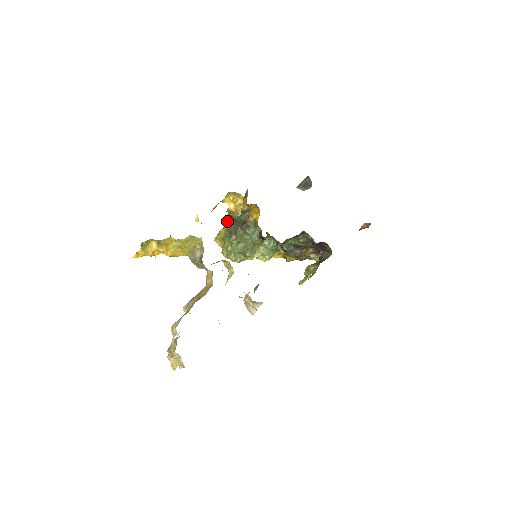
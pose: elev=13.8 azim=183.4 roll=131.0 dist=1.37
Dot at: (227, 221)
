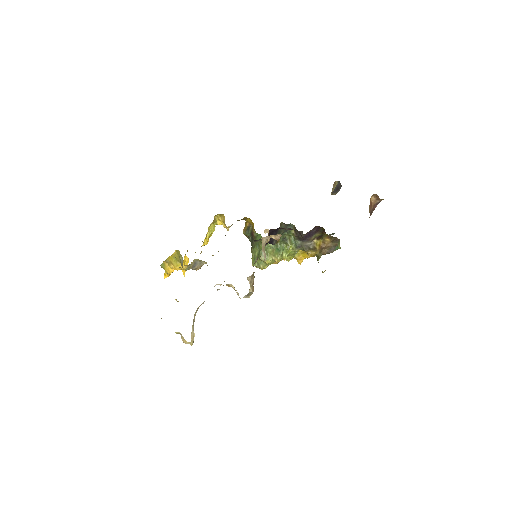
Dot at: (249, 240)
